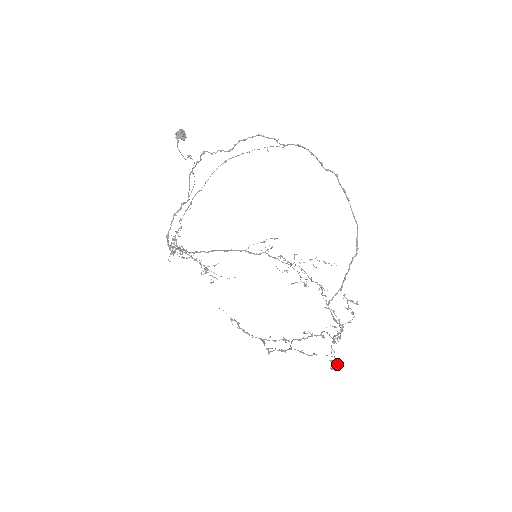
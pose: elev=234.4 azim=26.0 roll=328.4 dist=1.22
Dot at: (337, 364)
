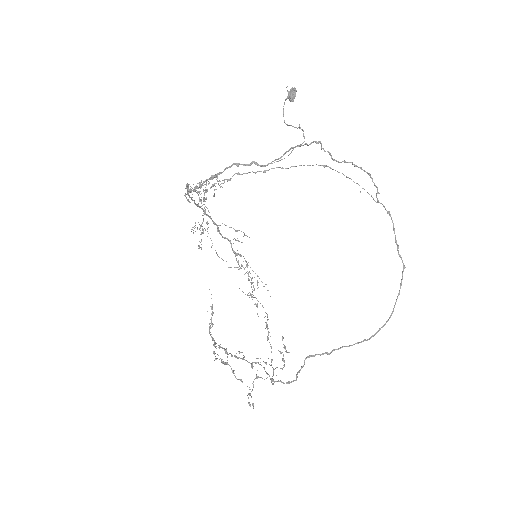
Dot at: occluded
